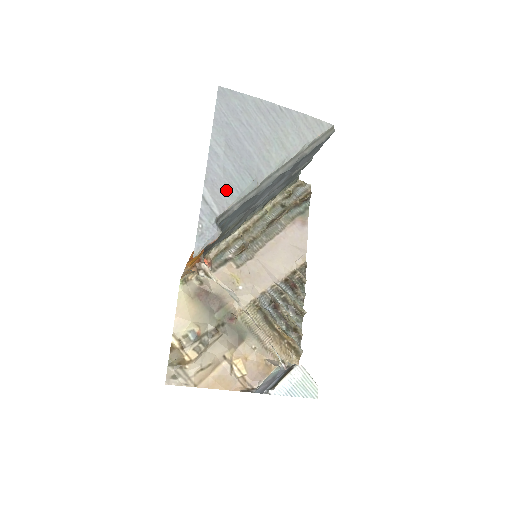
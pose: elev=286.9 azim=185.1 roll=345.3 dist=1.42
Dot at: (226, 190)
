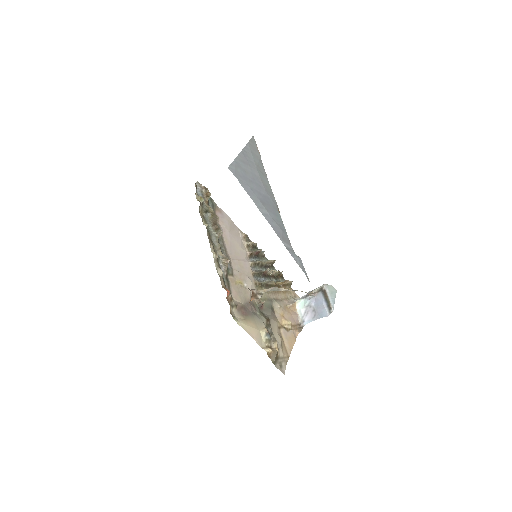
Dot at: (283, 231)
